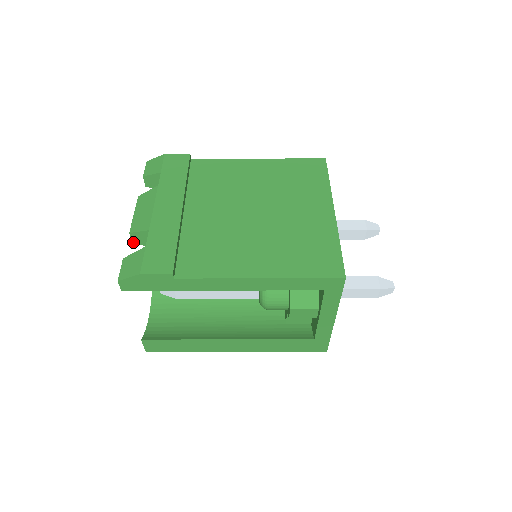
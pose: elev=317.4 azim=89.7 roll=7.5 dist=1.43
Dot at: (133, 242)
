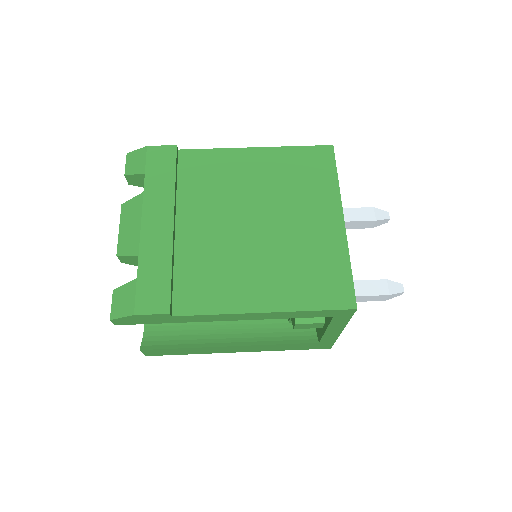
Dot at: (121, 262)
